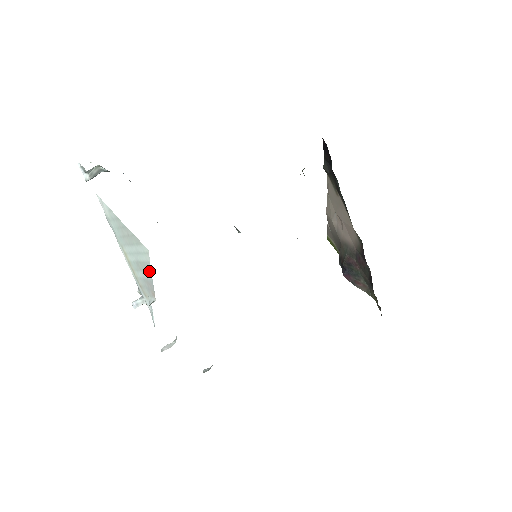
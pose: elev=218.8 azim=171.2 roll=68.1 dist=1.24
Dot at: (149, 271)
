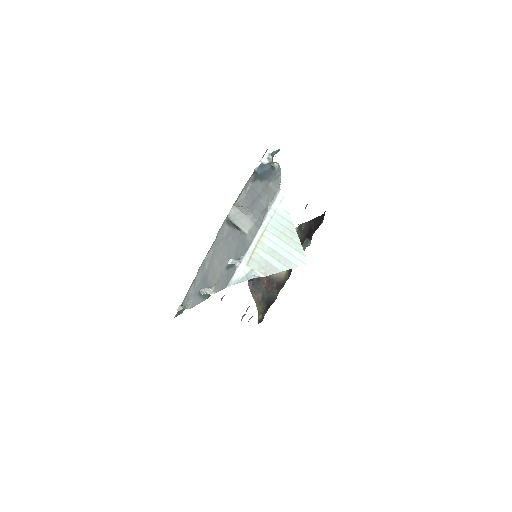
Dot at: (287, 267)
